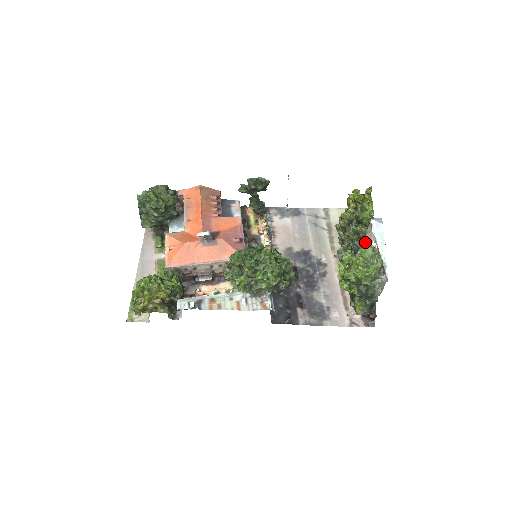
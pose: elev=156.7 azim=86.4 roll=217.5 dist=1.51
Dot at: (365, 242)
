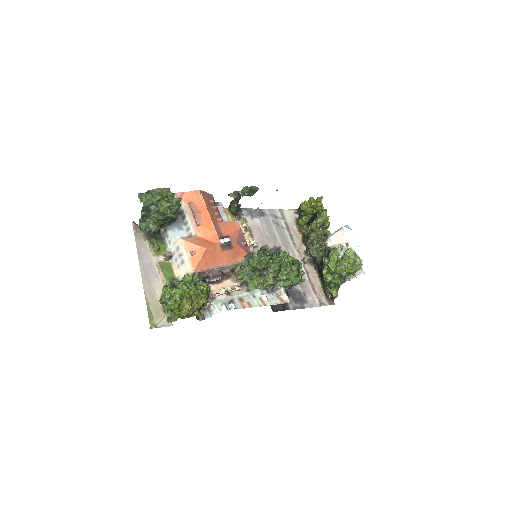
Dot at: (327, 241)
